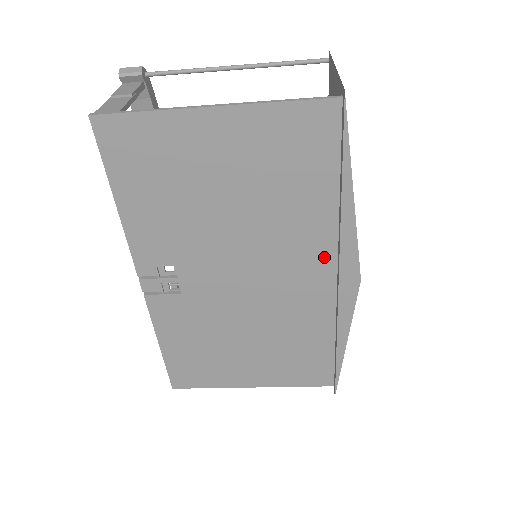
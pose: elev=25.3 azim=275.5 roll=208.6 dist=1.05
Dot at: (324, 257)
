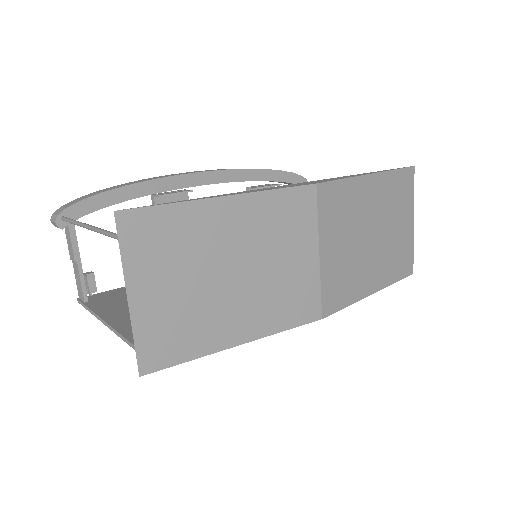
Dot at: occluded
